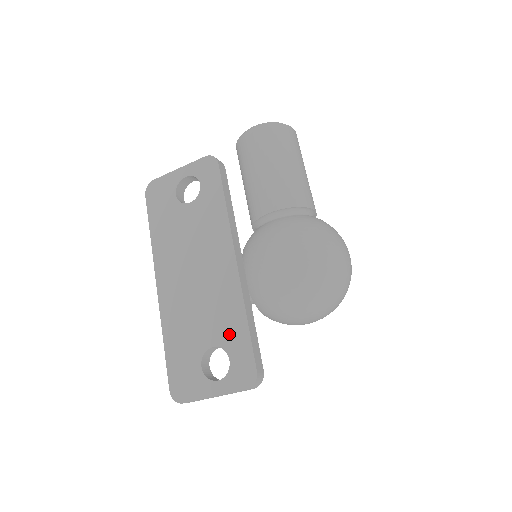
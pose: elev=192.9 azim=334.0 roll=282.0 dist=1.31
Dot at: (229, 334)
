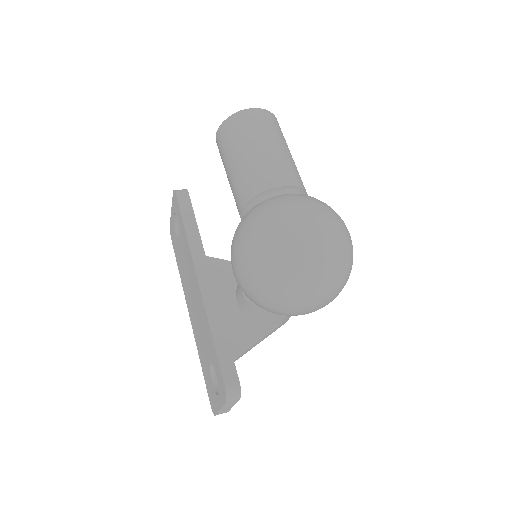
Dot at: (211, 351)
